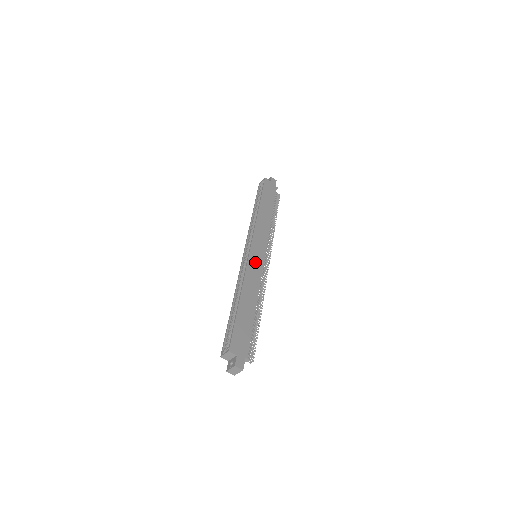
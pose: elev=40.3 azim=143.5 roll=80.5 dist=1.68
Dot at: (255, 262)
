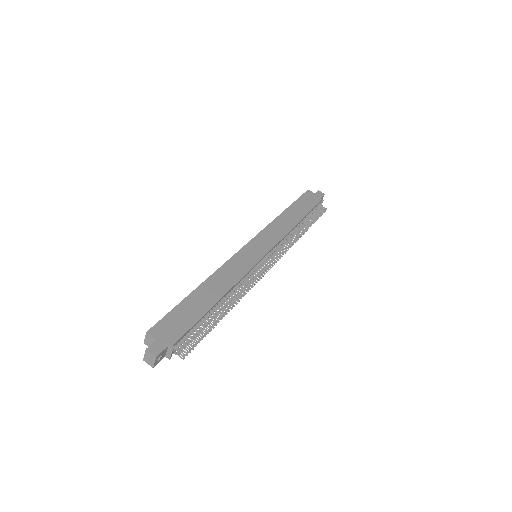
Dot at: (245, 258)
